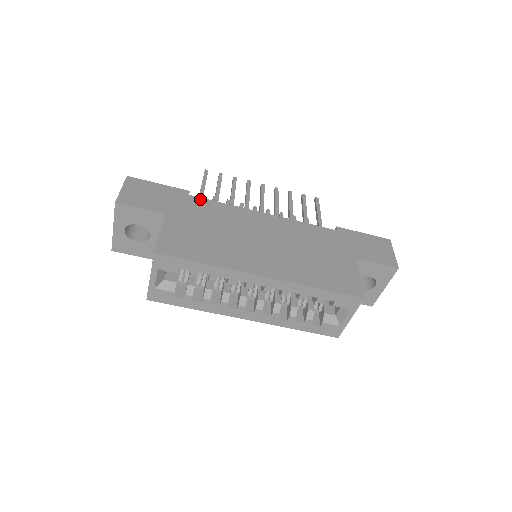
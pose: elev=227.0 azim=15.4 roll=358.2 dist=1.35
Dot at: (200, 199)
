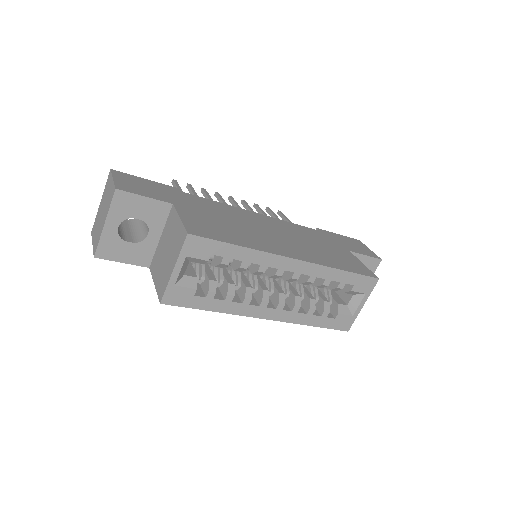
Dot at: (195, 196)
